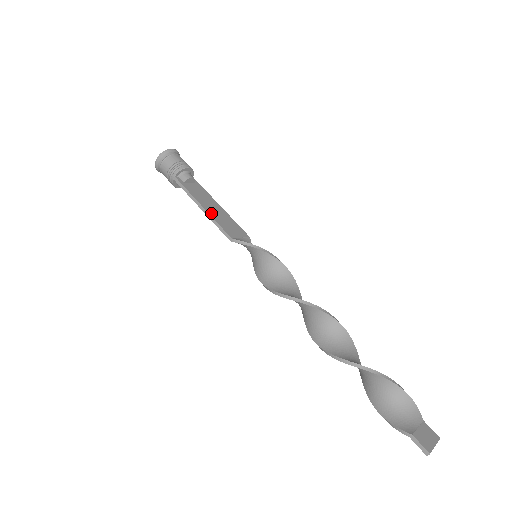
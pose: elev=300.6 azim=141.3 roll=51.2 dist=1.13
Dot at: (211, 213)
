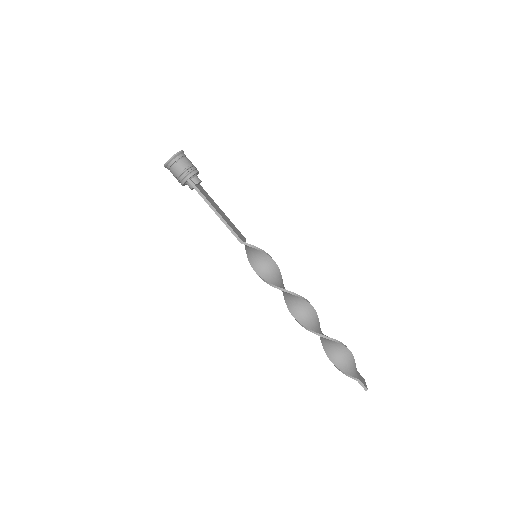
Dot at: (223, 217)
